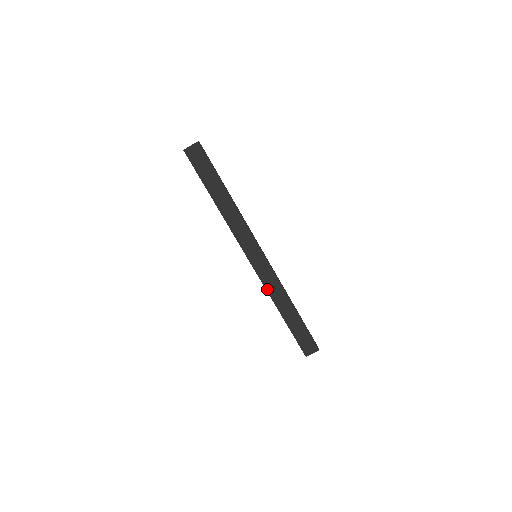
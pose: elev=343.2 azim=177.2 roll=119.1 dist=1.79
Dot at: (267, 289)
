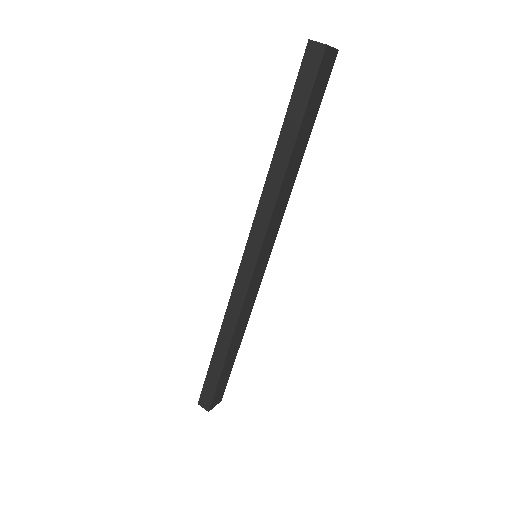
Dot at: (242, 309)
